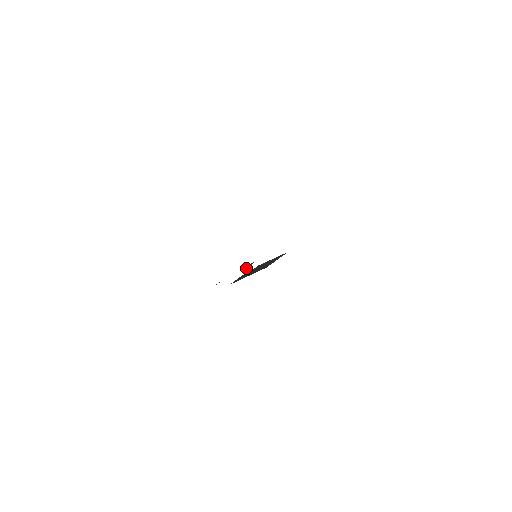
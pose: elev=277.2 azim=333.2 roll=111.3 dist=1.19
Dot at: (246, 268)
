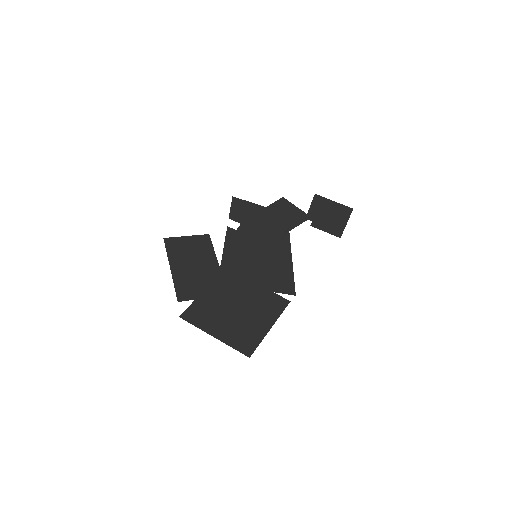
Dot at: (290, 226)
